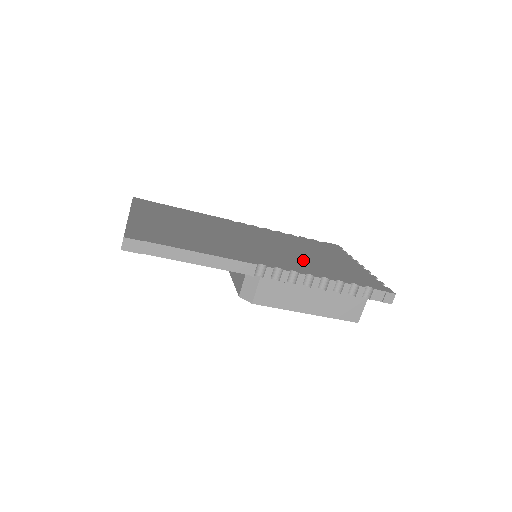
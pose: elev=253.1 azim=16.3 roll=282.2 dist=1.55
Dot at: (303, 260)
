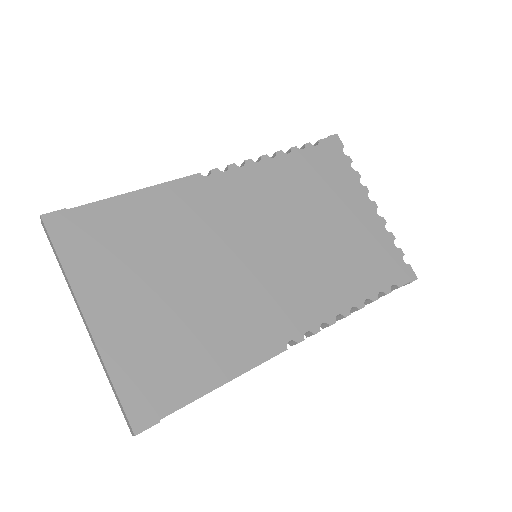
Dot at: (321, 266)
